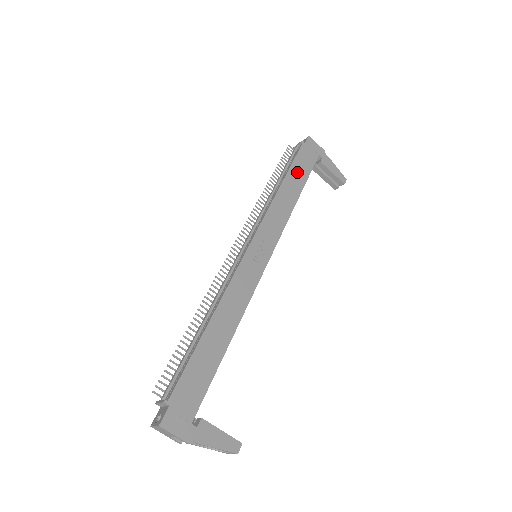
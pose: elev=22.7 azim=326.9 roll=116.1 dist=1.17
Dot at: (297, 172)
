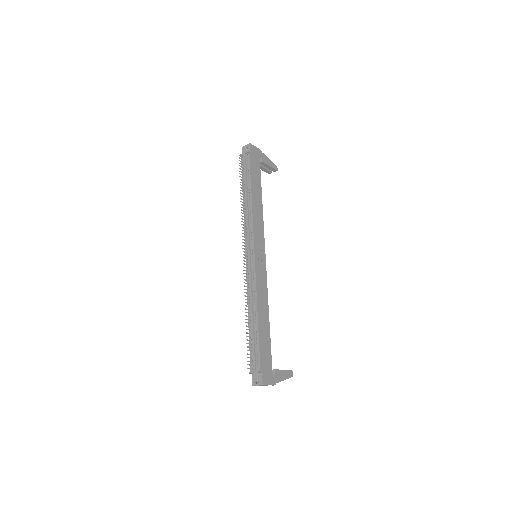
Dot at: (255, 180)
